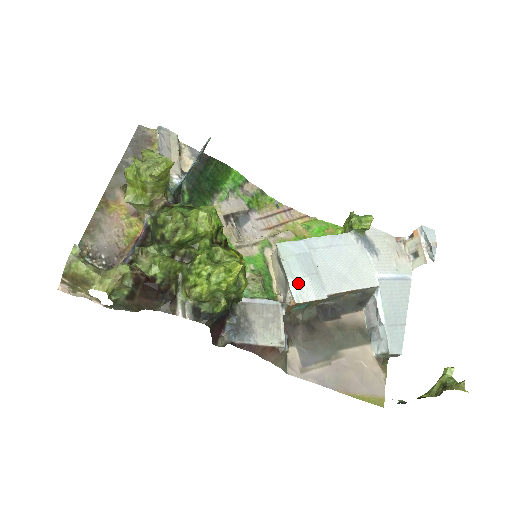
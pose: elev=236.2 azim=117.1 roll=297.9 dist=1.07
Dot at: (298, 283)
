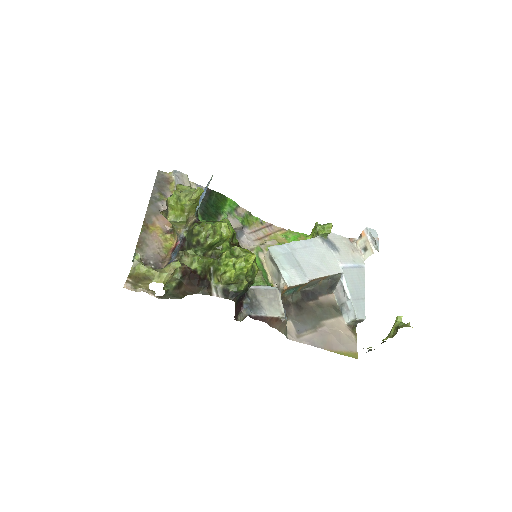
Dot at: (287, 273)
